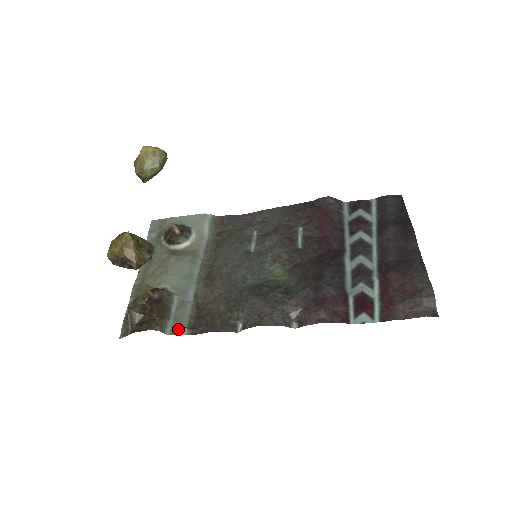
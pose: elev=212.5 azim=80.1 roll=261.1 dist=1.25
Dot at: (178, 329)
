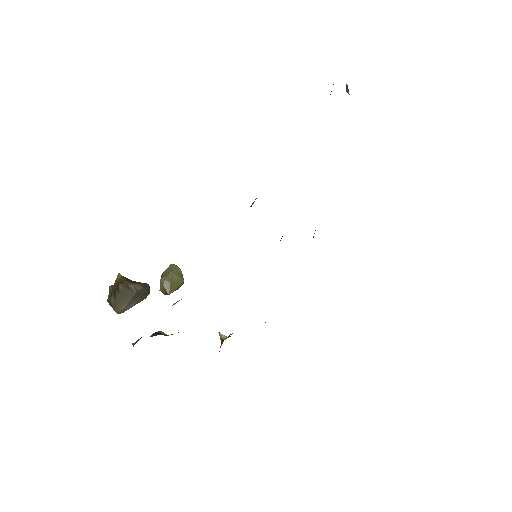
Dot at: occluded
